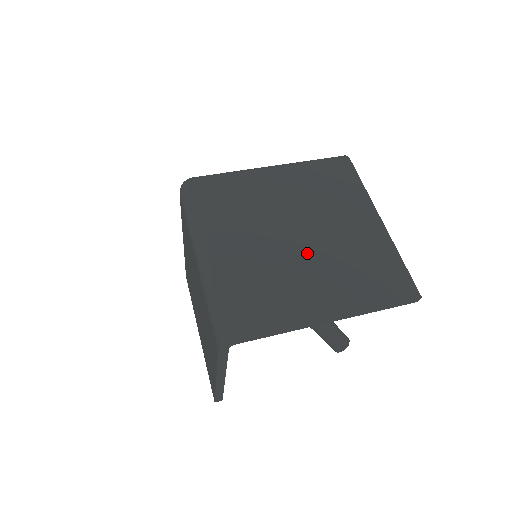
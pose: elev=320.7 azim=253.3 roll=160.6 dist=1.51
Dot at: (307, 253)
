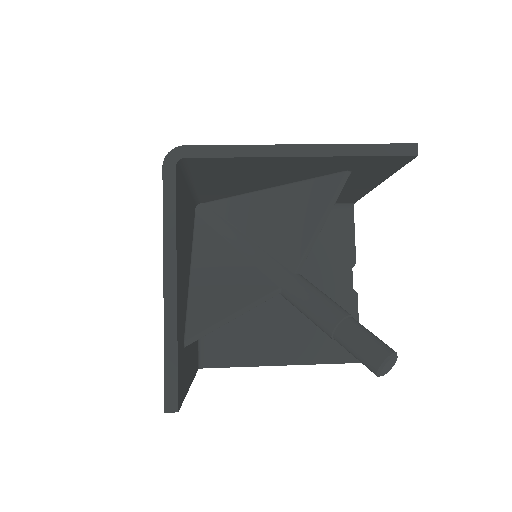
Dot at: occluded
